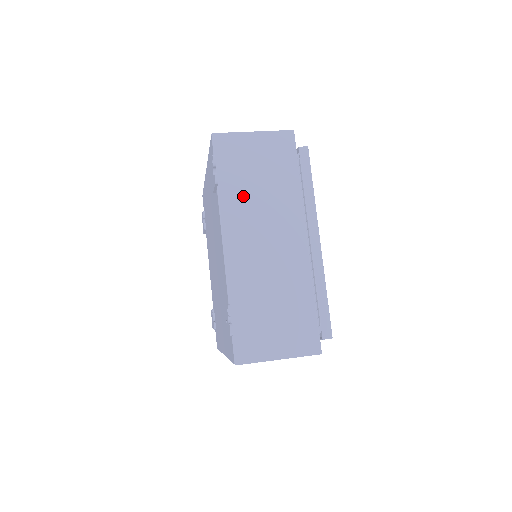
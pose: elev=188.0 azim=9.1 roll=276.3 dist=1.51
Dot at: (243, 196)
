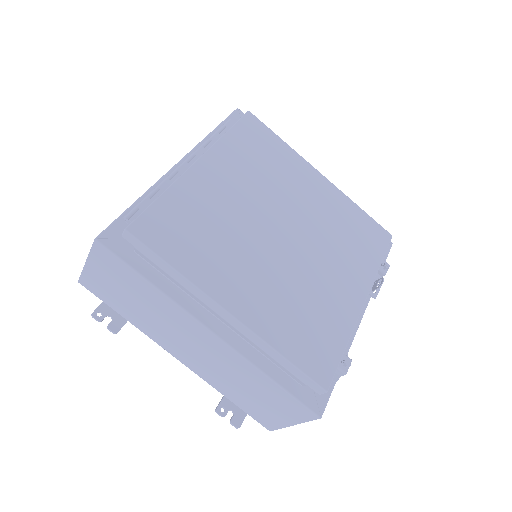
Dot at: (143, 319)
